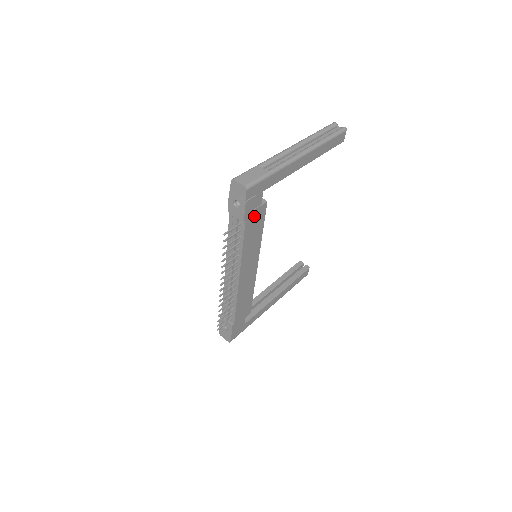
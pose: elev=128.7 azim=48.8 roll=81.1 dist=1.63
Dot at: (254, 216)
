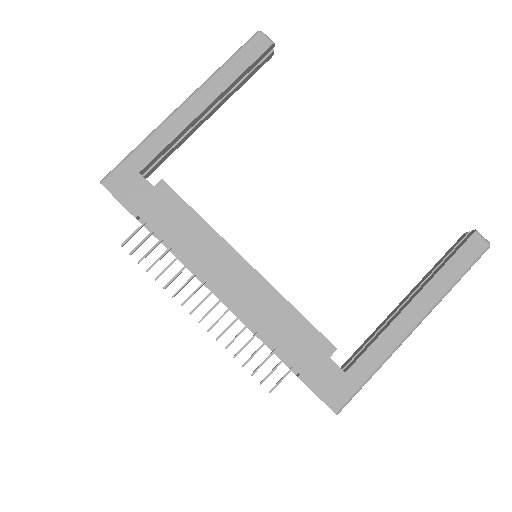
Dot at: (153, 205)
